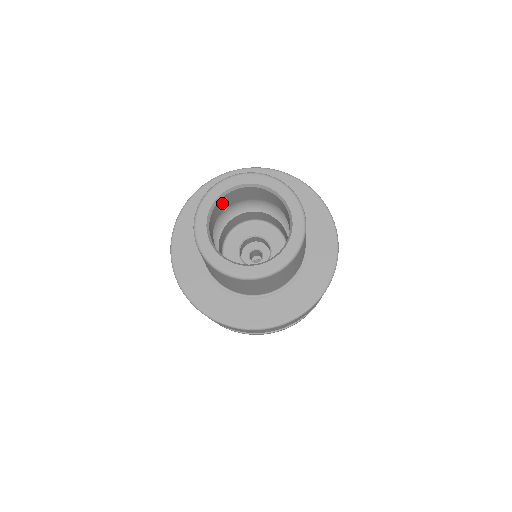
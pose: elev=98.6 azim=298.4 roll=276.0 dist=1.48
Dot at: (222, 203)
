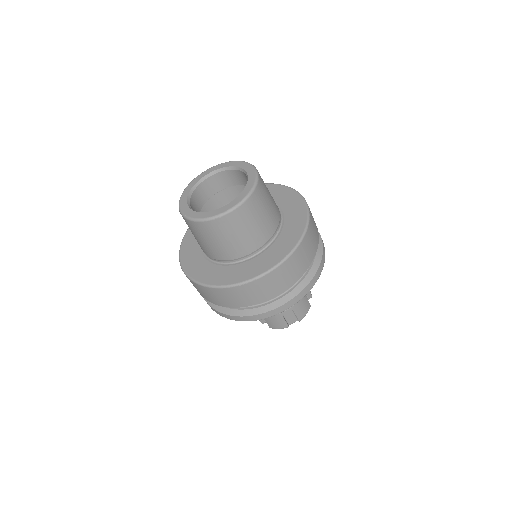
Dot at: (207, 188)
